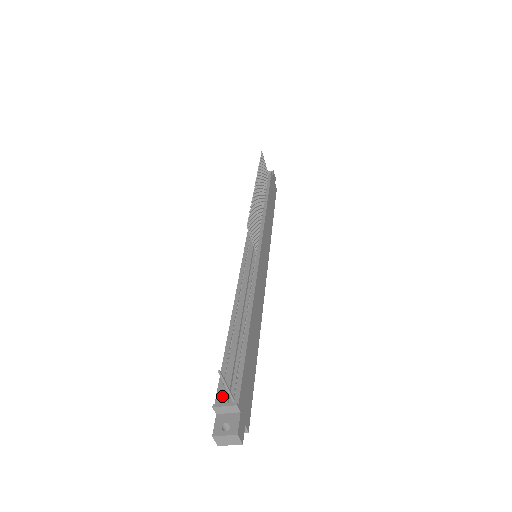
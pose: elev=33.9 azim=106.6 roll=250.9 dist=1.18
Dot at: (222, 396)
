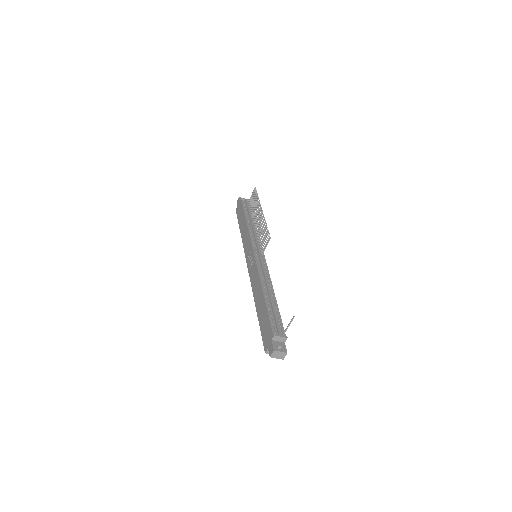
Dot at: (276, 331)
